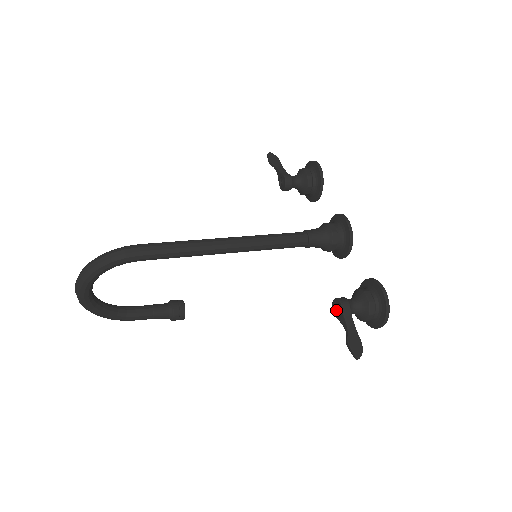
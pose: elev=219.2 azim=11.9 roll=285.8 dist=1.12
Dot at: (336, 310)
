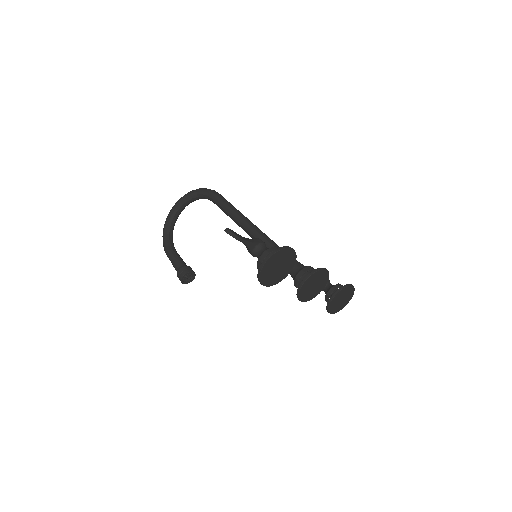
Dot at: occluded
